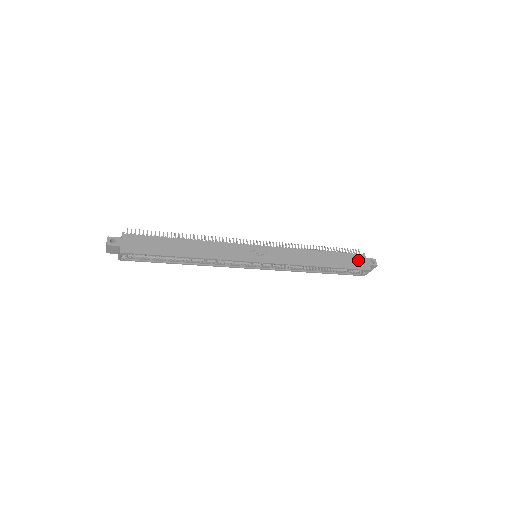
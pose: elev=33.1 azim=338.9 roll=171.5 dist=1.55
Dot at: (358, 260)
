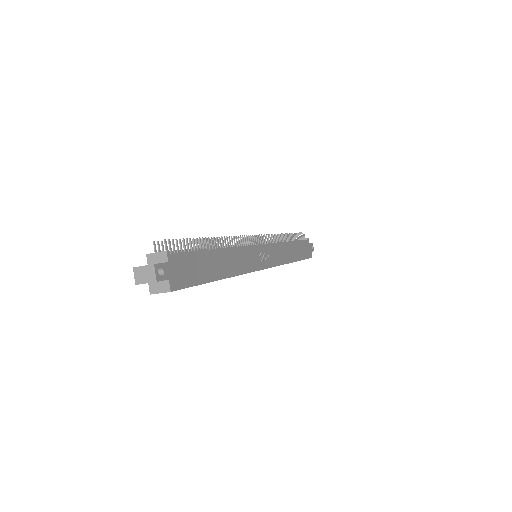
Dot at: (307, 247)
